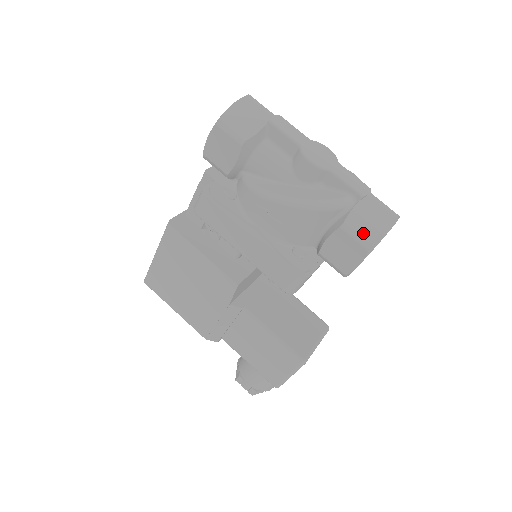
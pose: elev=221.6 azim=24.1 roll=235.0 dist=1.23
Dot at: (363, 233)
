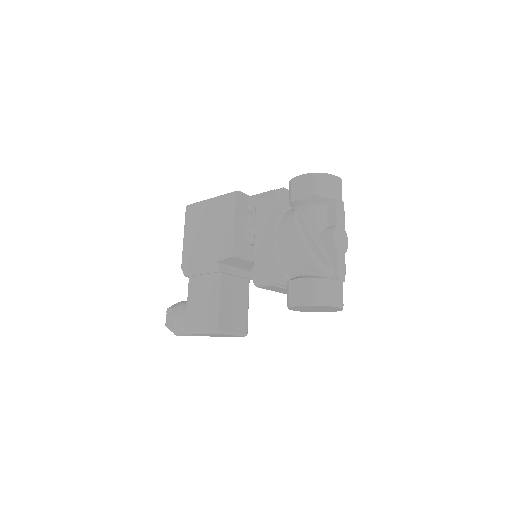
Dot at: (319, 293)
